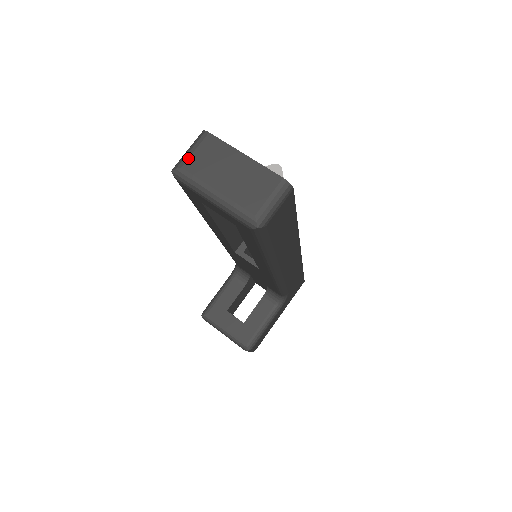
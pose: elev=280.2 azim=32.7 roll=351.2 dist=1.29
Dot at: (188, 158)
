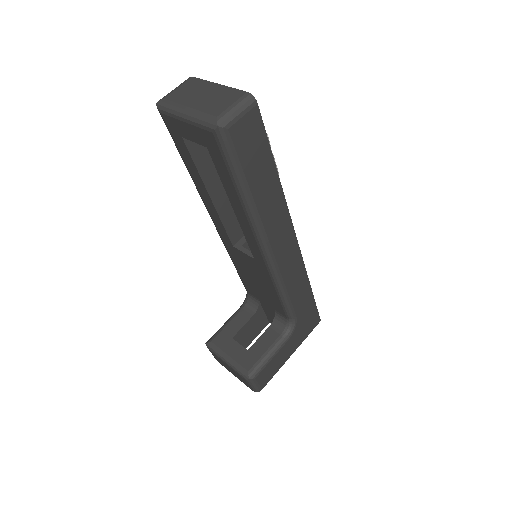
Dot at: (171, 93)
